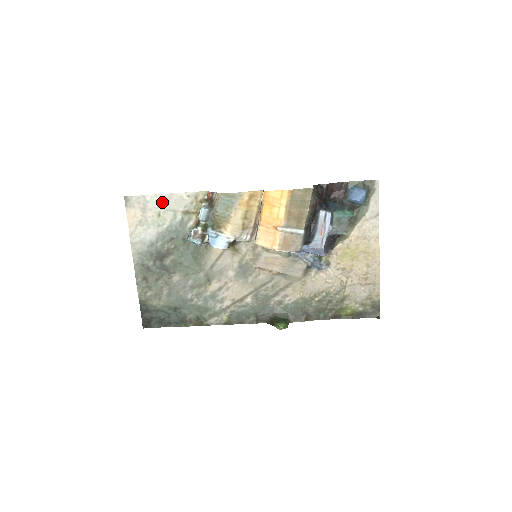
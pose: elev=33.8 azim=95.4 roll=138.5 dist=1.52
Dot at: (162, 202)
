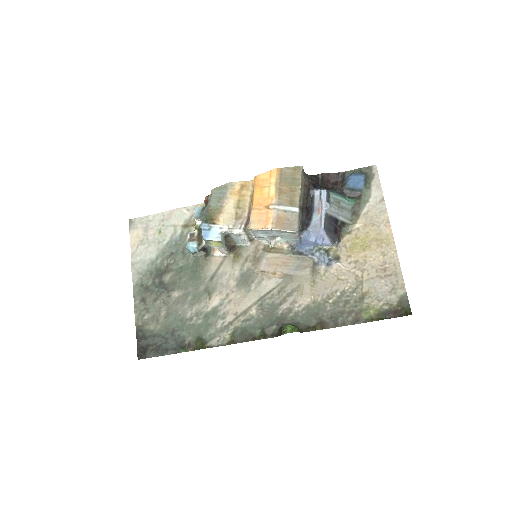
Dot at: (163, 219)
